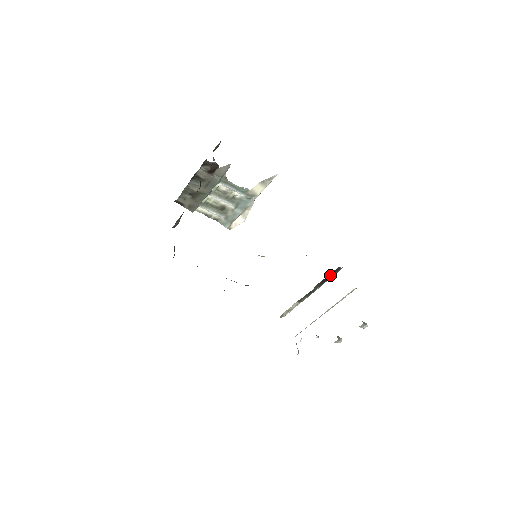
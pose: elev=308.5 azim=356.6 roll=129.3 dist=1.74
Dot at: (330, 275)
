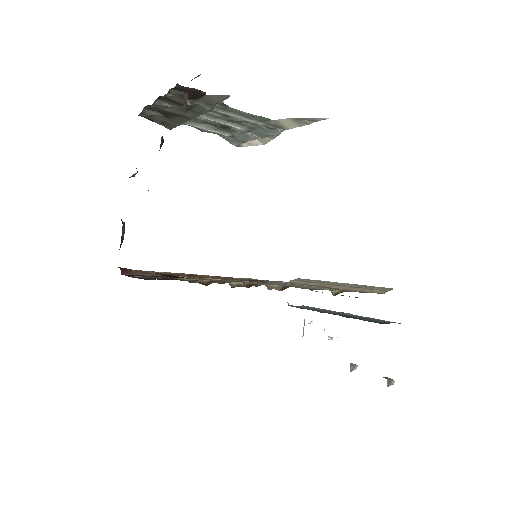
Dot at: occluded
